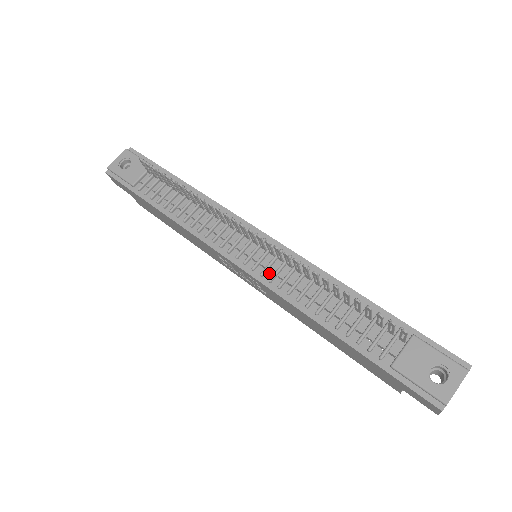
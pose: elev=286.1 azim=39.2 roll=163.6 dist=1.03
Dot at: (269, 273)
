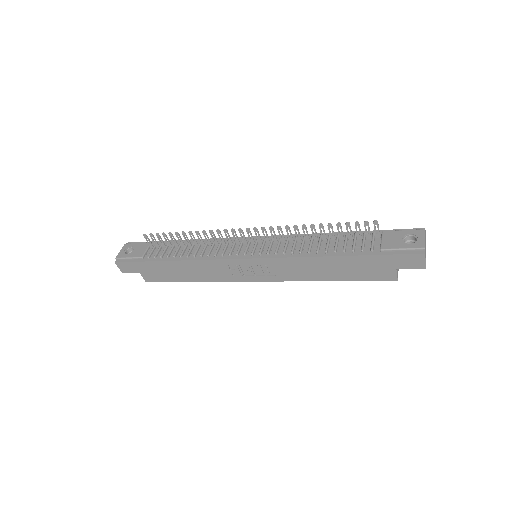
Dot at: (272, 251)
